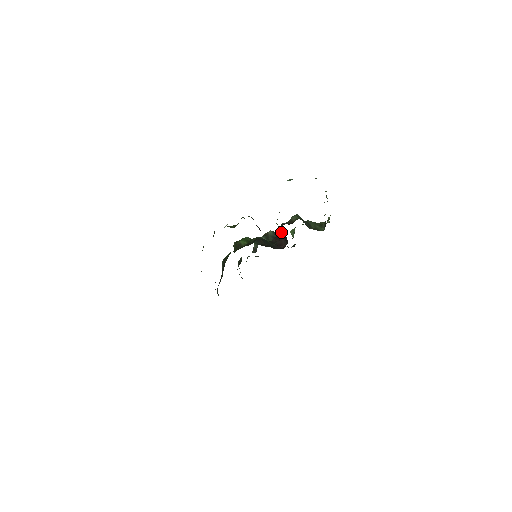
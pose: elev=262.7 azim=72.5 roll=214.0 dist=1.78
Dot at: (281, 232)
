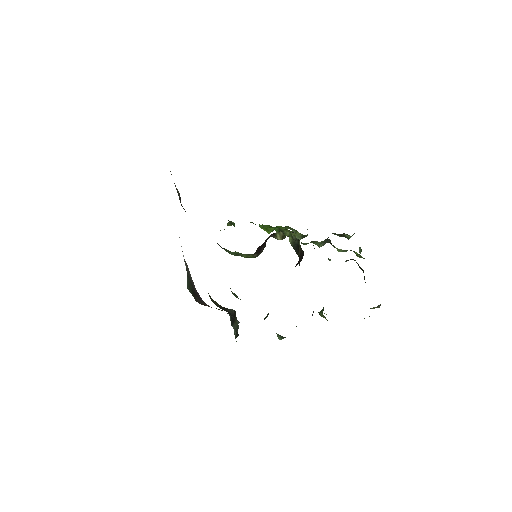
Dot at: occluded
